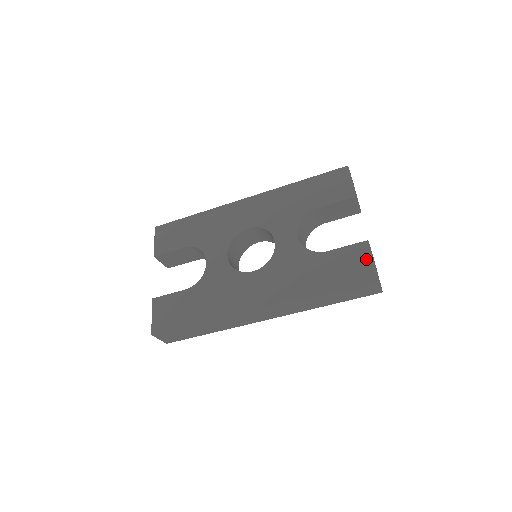
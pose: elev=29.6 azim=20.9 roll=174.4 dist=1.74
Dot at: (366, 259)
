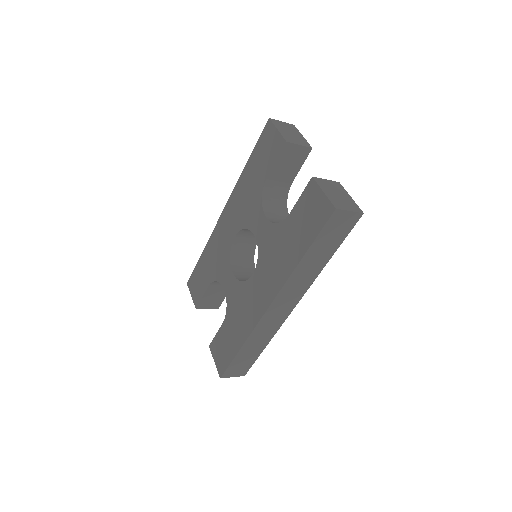
Dot at: (318, 197)
